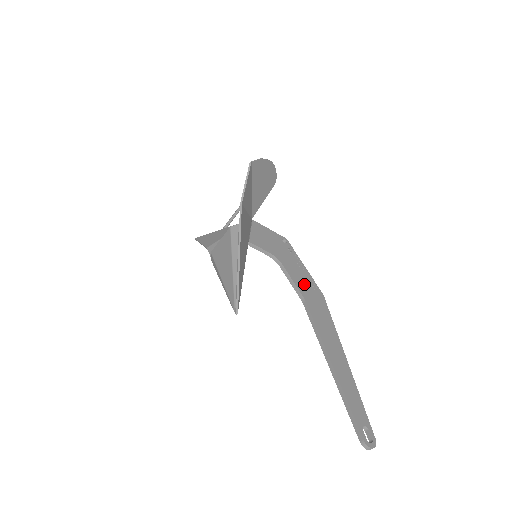
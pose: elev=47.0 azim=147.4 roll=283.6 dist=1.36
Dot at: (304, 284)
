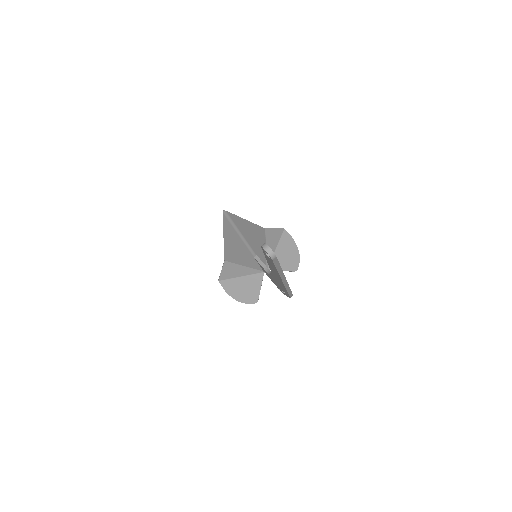
Dot at: occluded
